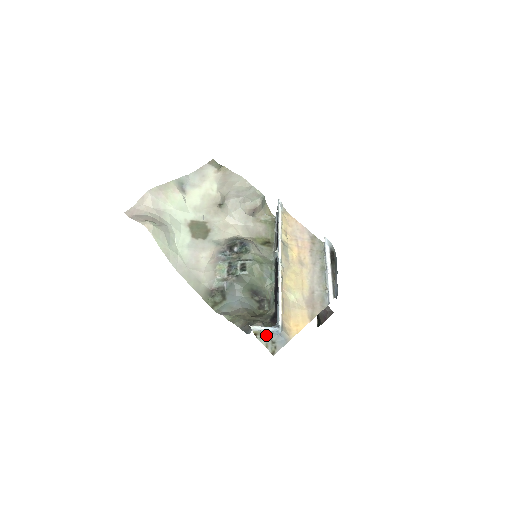
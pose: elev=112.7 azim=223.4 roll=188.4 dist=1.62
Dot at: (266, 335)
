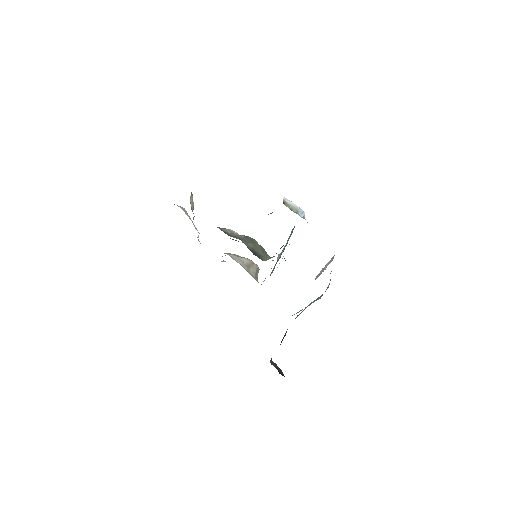
Dot at: (291, 210)
